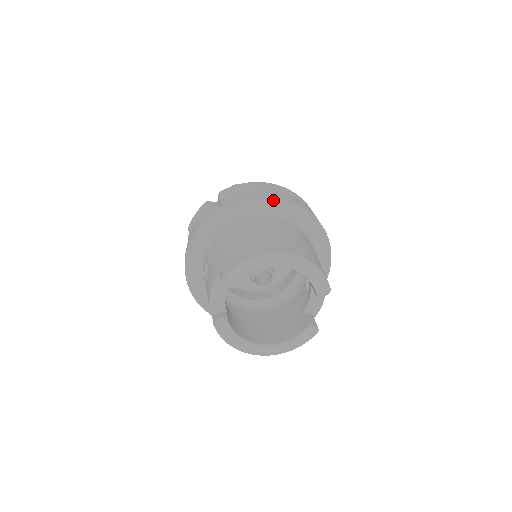
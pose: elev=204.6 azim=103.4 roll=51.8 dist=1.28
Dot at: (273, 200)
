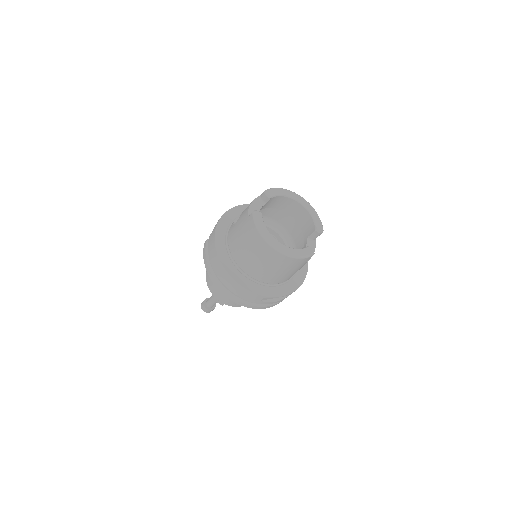
Dot at: occluded
